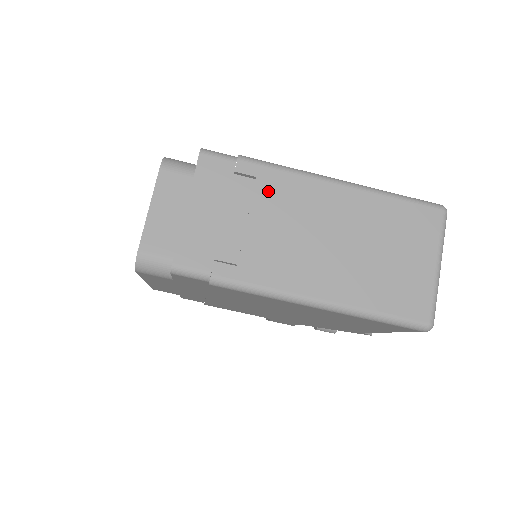
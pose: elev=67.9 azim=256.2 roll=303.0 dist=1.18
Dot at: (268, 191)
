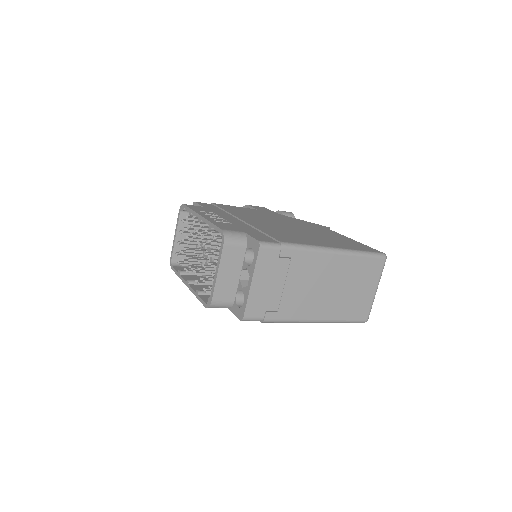
Dot at: (297, 265)
